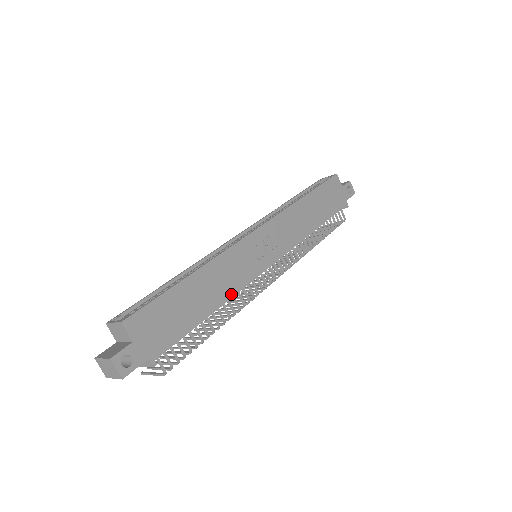
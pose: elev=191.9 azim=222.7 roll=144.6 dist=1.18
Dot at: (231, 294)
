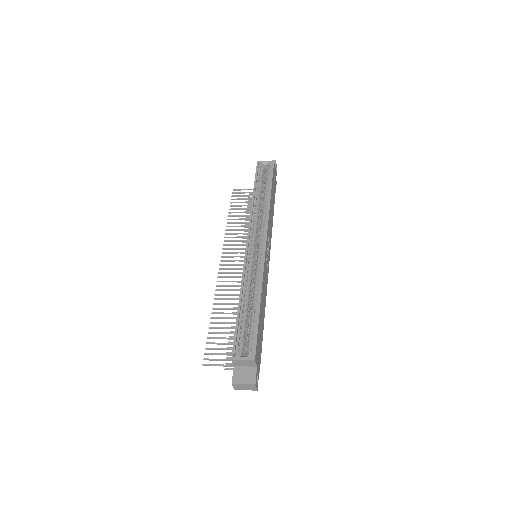
Dot at: occluded
